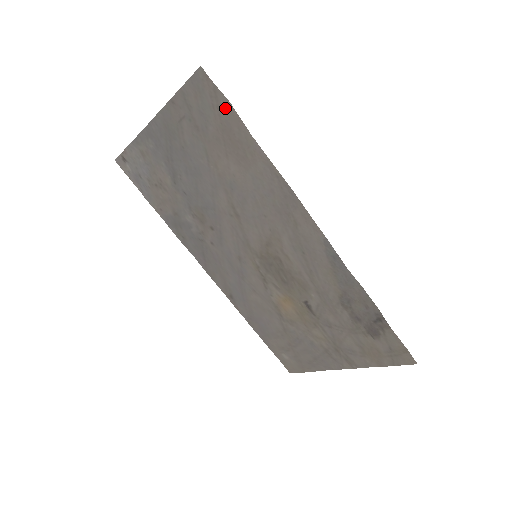
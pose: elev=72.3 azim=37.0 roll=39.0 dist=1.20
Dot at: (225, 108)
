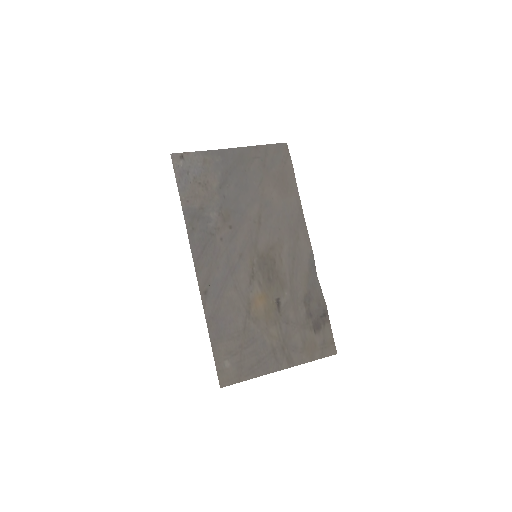
Dot at: (288, 165)
